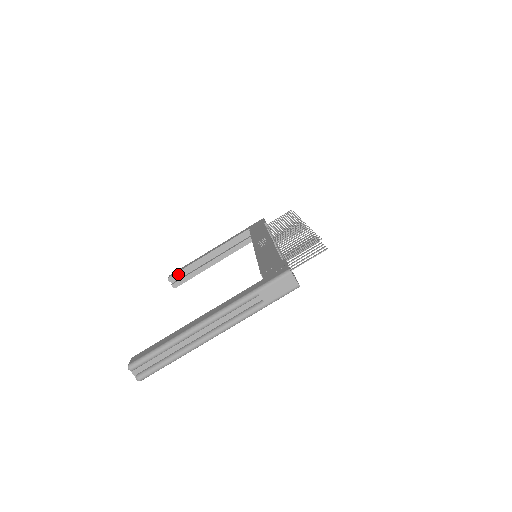
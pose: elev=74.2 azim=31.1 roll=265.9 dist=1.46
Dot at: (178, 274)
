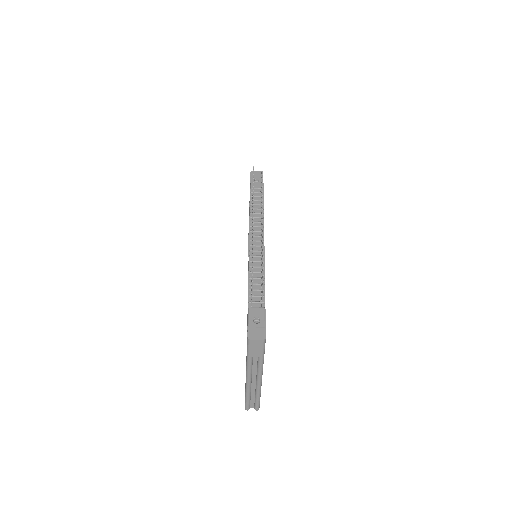
Dot at: occluded
